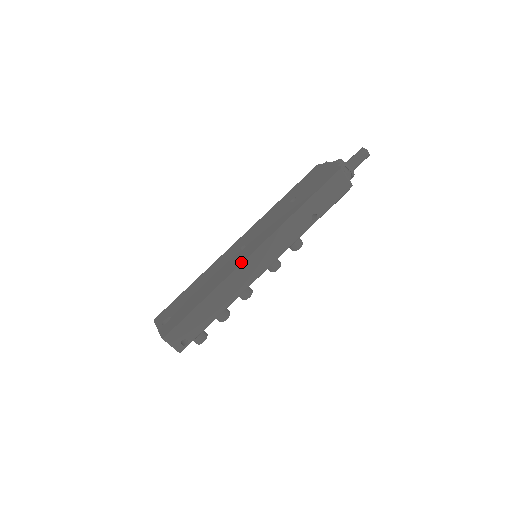
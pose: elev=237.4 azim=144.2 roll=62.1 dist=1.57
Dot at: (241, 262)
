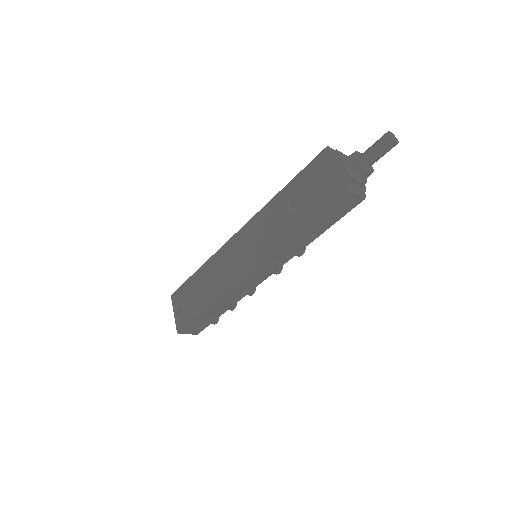
Dot at: (236, 283)
